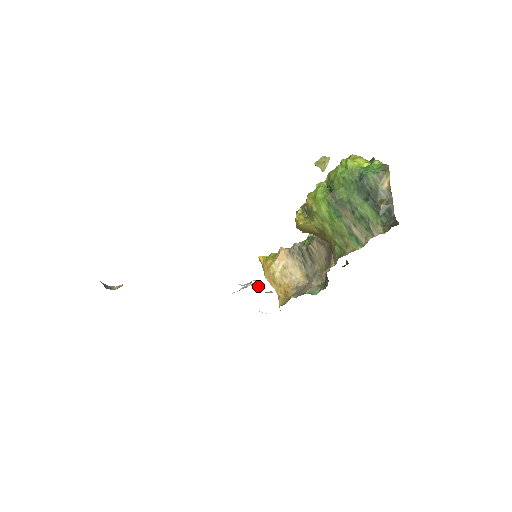
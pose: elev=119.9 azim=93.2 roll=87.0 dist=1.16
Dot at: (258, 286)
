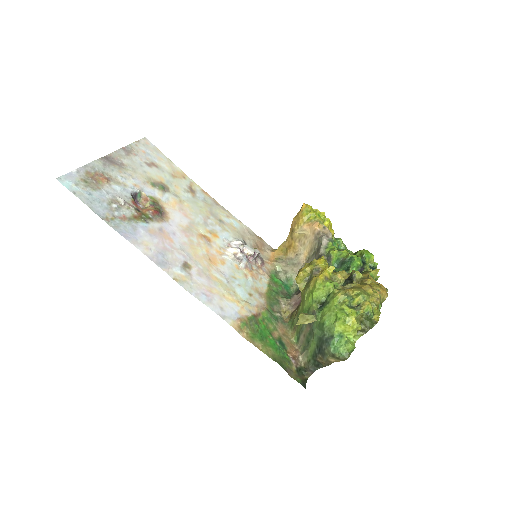
Dot at: (252, 256)
